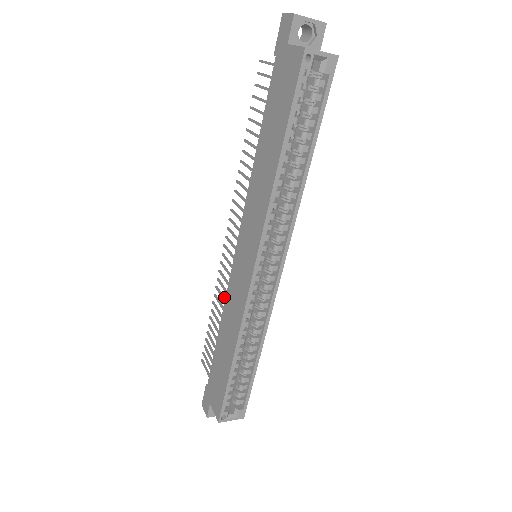
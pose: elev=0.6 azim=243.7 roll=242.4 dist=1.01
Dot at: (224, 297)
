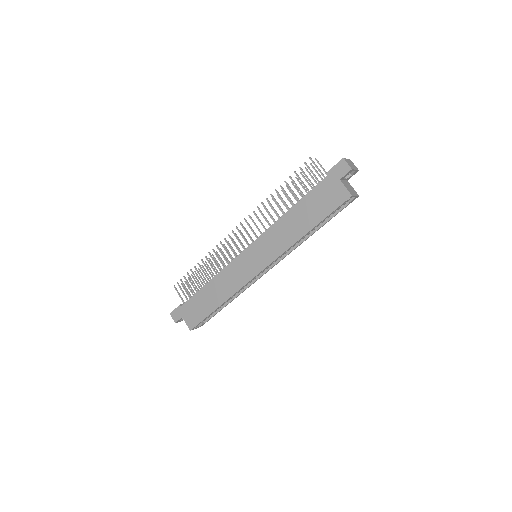
Dot at: (217, 264)
